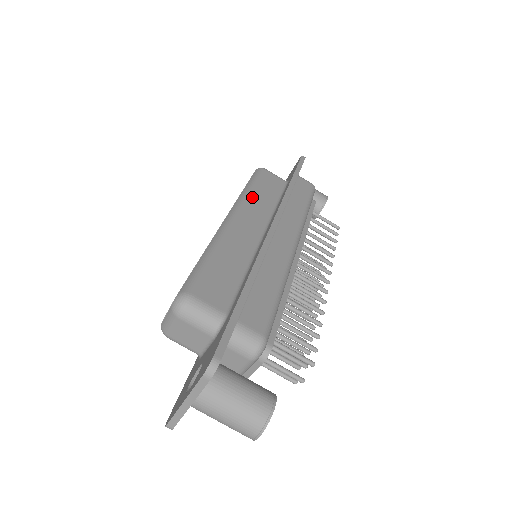
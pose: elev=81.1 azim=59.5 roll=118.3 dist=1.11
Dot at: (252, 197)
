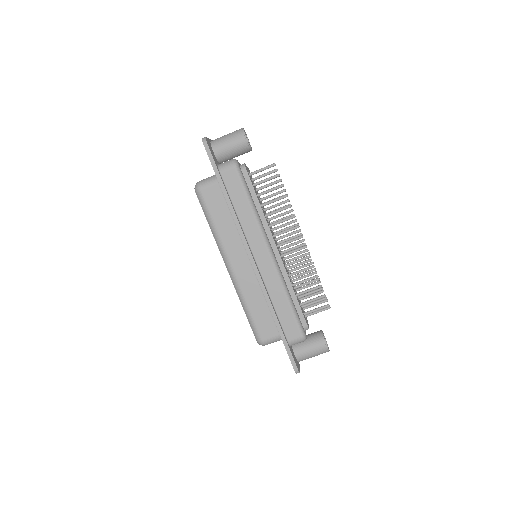
Dot at: (221, 236)
